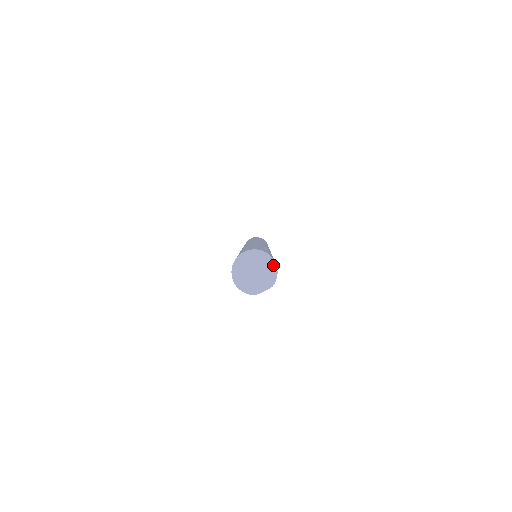
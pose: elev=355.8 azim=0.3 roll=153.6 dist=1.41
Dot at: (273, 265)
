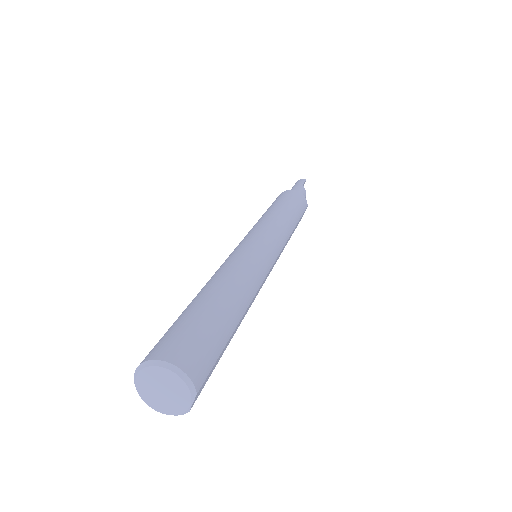
Dot at: (172, 372)
